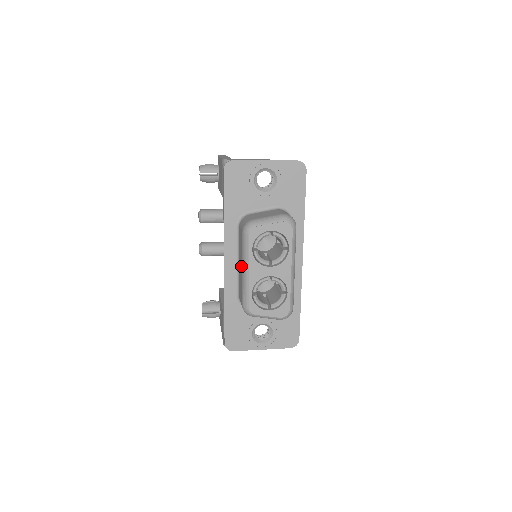
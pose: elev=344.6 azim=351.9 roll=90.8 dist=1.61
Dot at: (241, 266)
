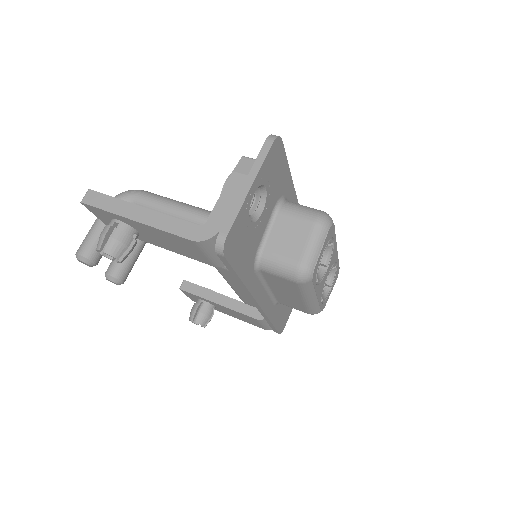
Dot at: (296, 298)
